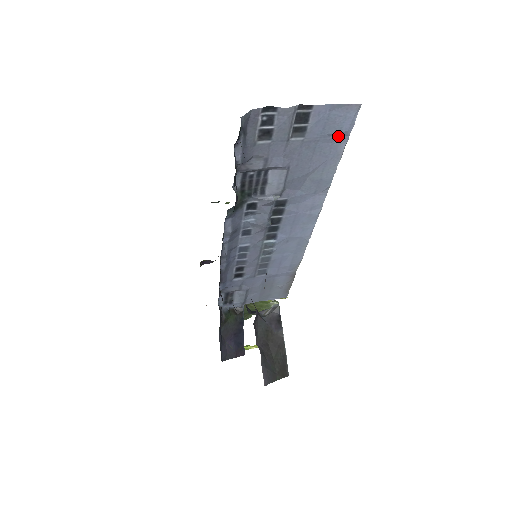
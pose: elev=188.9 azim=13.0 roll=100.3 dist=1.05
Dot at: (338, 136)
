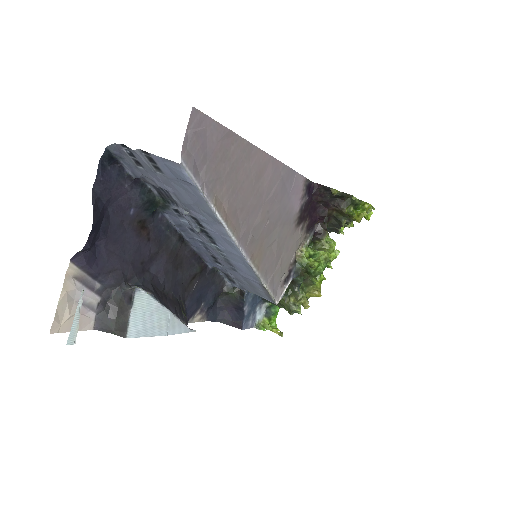
Dot at: (188, 183)
